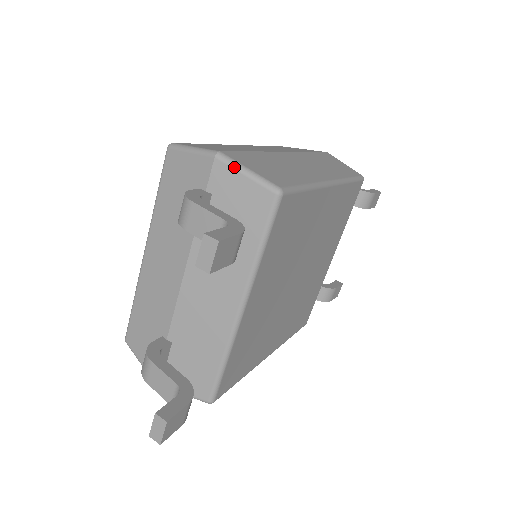
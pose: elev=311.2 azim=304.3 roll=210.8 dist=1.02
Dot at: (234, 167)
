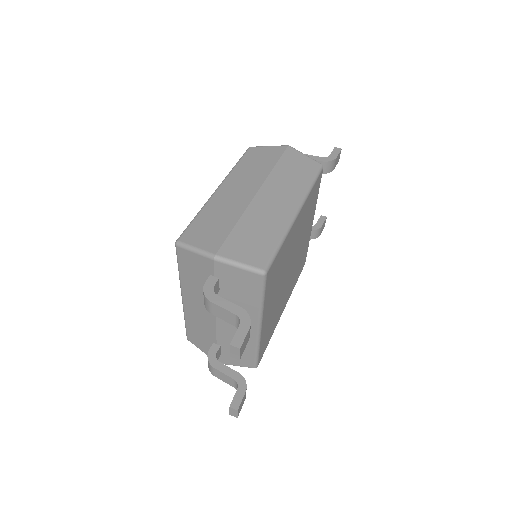
Dot at: (229, 264)
